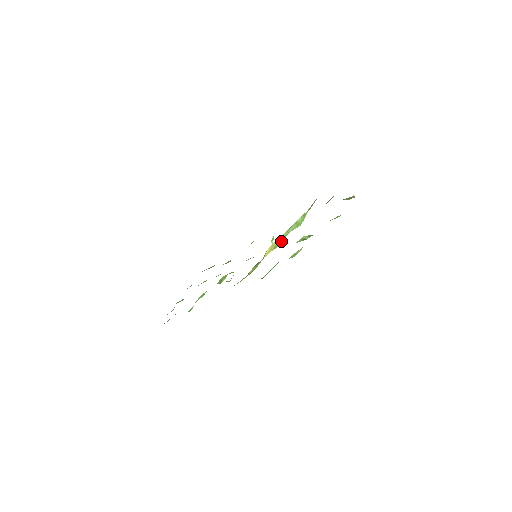
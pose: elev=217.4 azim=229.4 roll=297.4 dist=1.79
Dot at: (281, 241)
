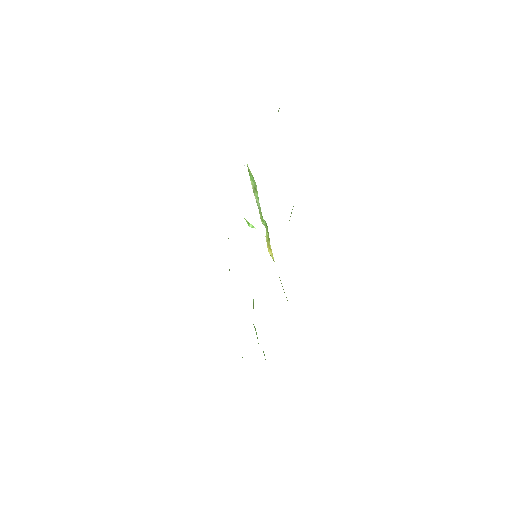
Dot at: (264, 225)
